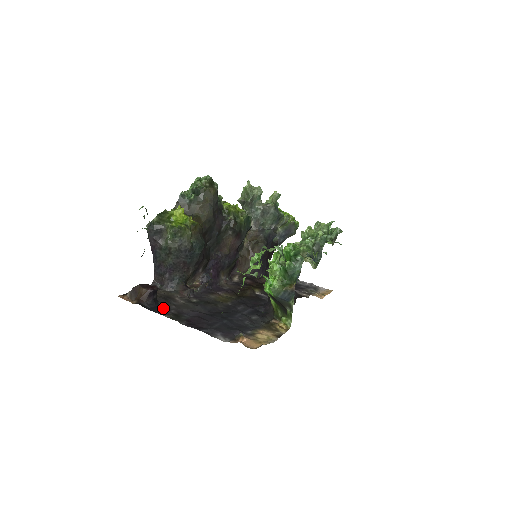
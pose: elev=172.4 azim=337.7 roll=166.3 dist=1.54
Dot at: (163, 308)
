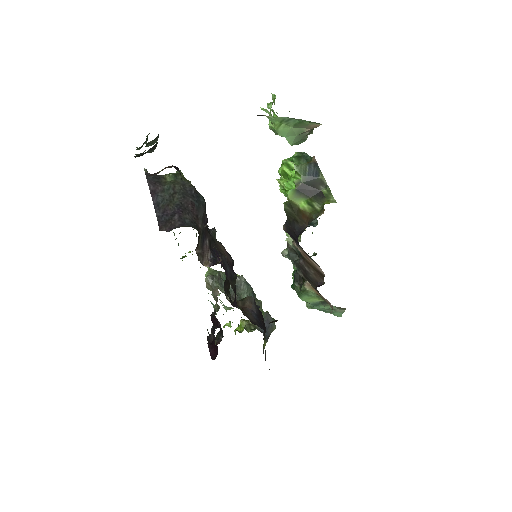
Dot at: occluded
